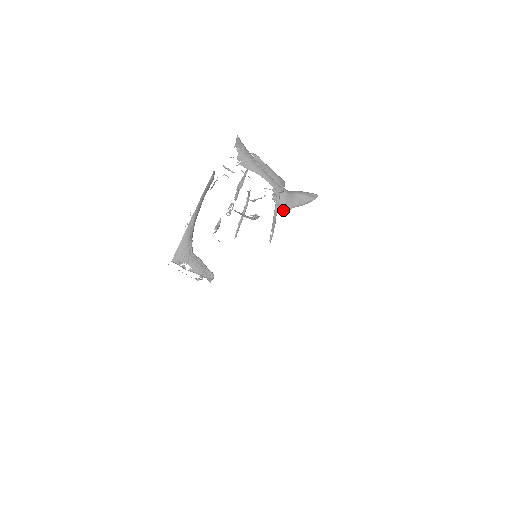
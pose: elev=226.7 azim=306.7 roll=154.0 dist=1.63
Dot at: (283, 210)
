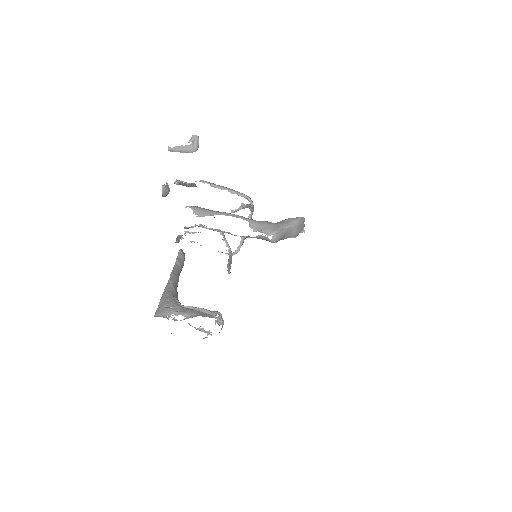
Dot at: (271, 234)
